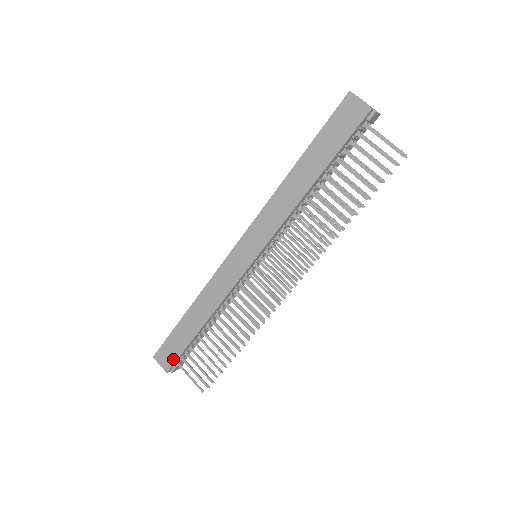
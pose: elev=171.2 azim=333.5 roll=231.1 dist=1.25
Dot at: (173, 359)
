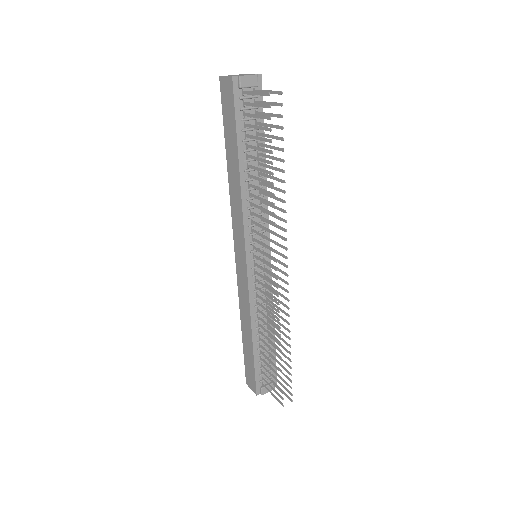
Dot at: (254, 380)
